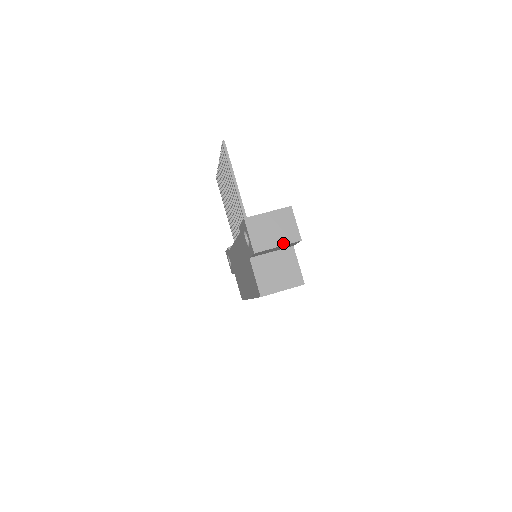
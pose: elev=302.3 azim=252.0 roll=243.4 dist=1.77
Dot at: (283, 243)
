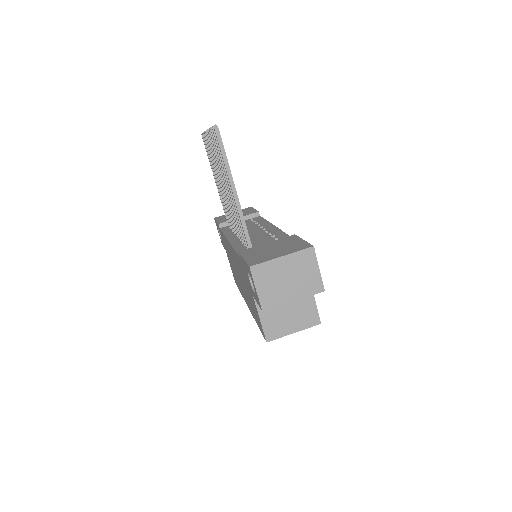
Dot at: (300, 296)
